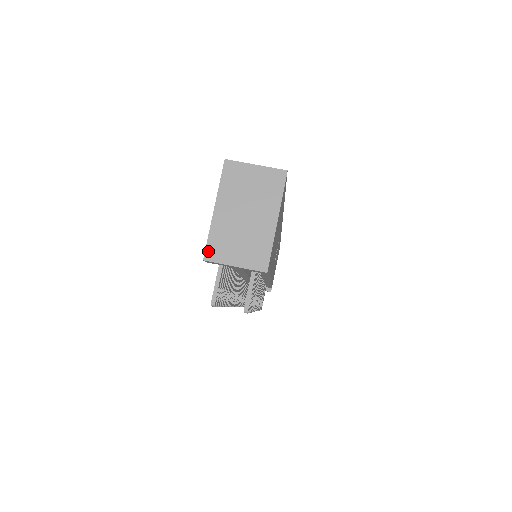
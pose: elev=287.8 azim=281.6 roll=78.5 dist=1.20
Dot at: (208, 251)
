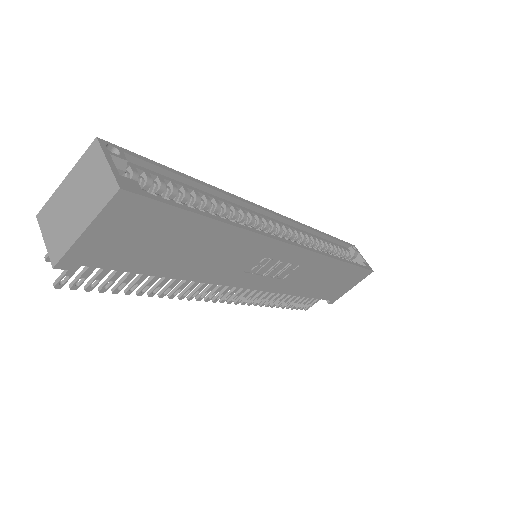
Dot at: (42, 211)
